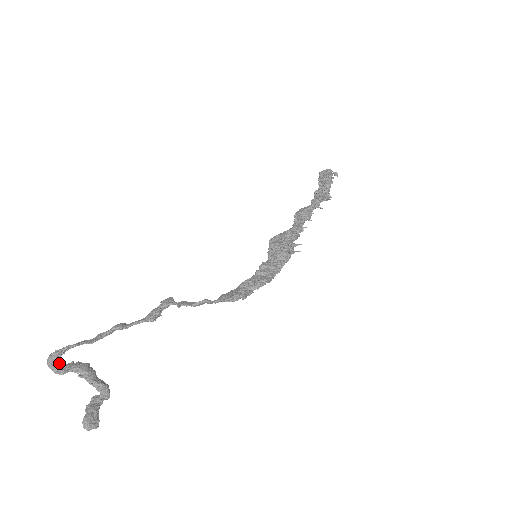
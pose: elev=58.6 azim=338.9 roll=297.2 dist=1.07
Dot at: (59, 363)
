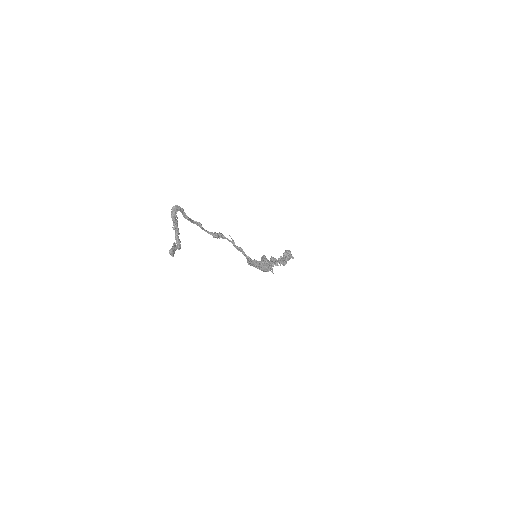
Dot at: (176, 213)
